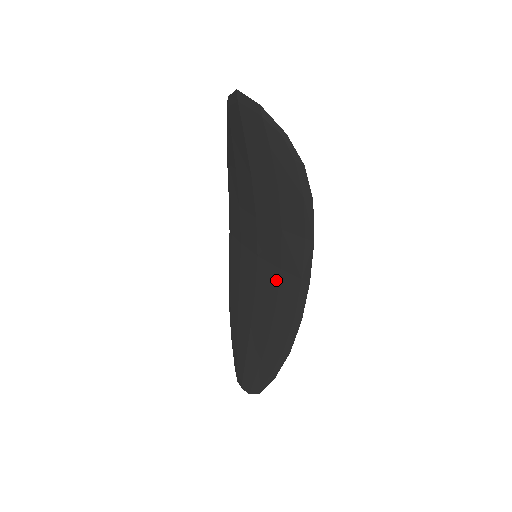
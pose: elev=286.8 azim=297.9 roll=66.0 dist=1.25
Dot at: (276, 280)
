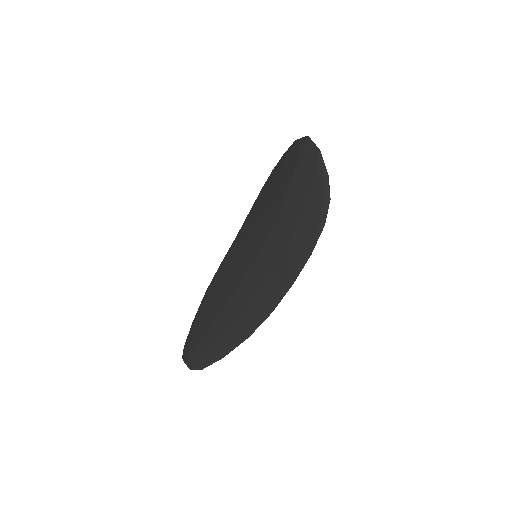
Dot at: (265, 277)
